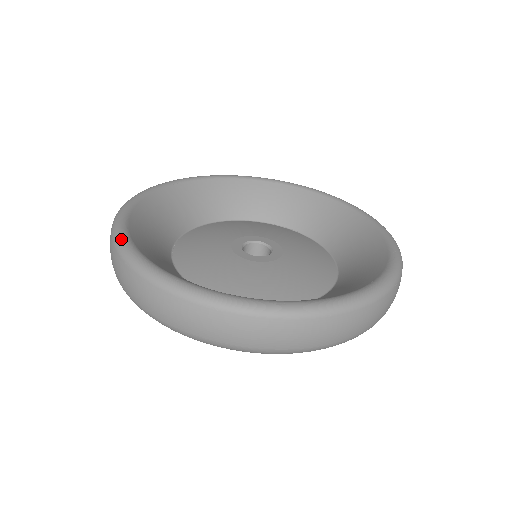
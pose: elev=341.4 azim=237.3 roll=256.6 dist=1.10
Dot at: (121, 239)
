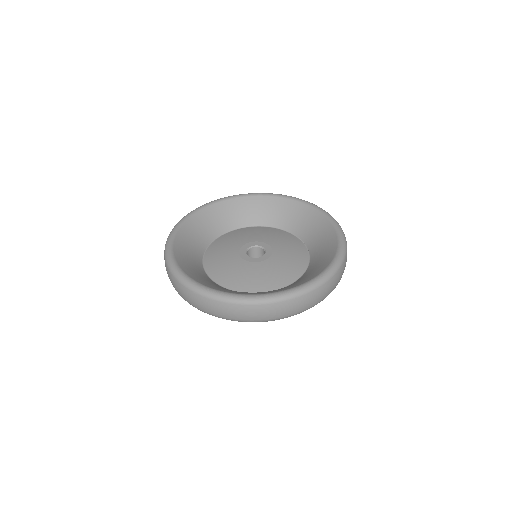
Dot at: (171, 234)
